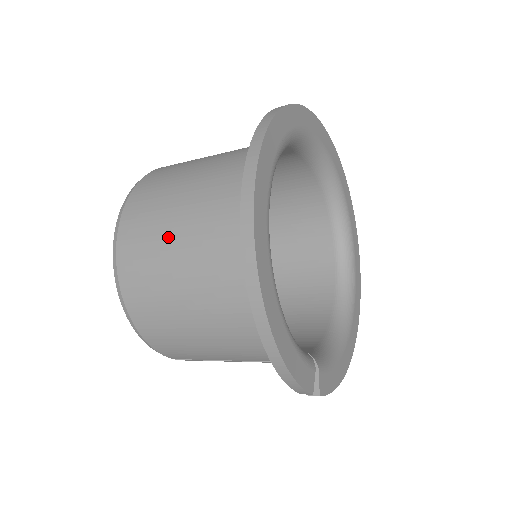
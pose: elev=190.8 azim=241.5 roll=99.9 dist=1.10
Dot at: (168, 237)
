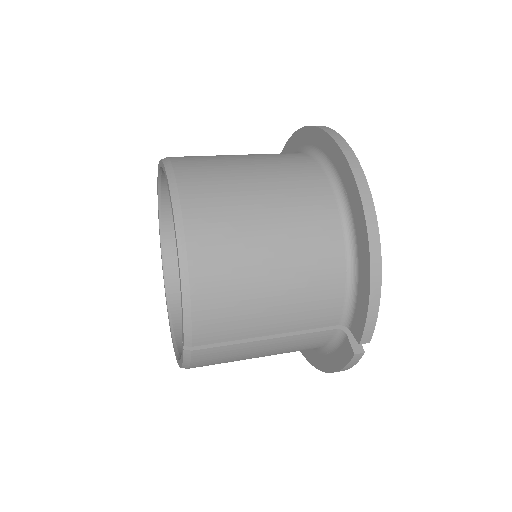
Dot at: (247, 185)
